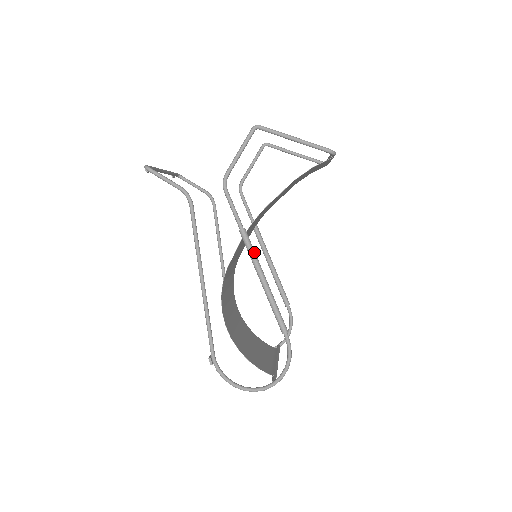
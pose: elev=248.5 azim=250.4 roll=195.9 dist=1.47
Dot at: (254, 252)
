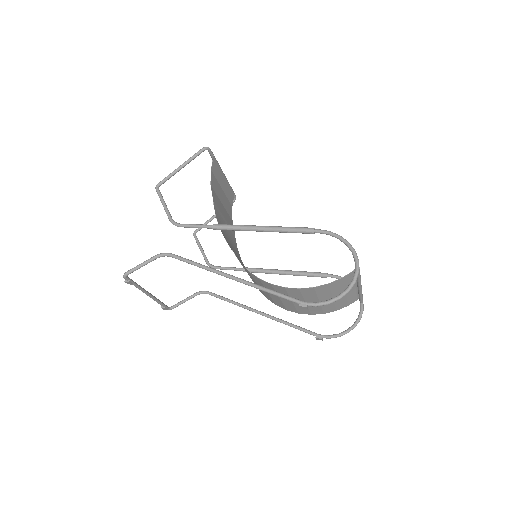
Dot at: (235, 225)
